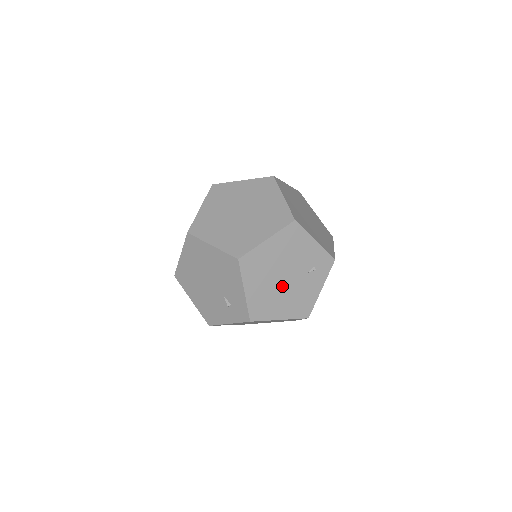
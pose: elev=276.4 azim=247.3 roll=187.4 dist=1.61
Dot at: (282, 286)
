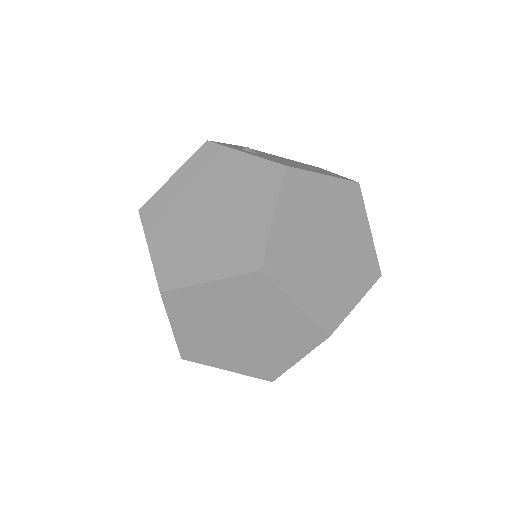
Dot at: occluded
